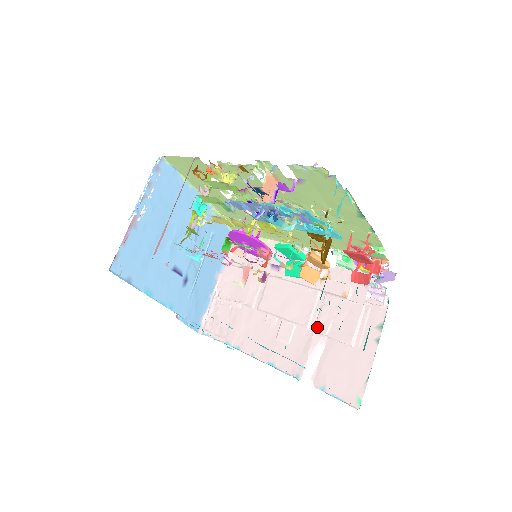
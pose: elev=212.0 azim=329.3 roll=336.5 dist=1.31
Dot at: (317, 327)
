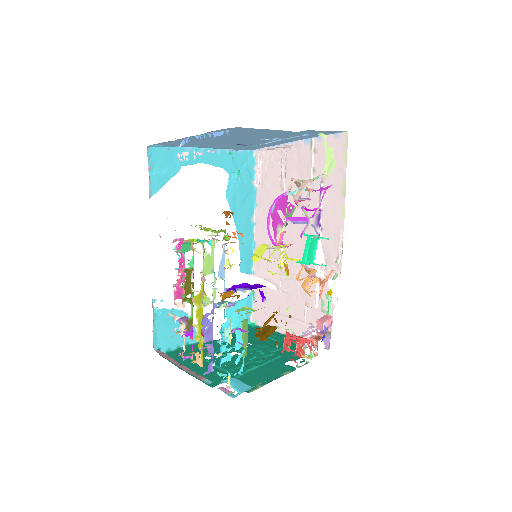
Dot at: (283, 281)
